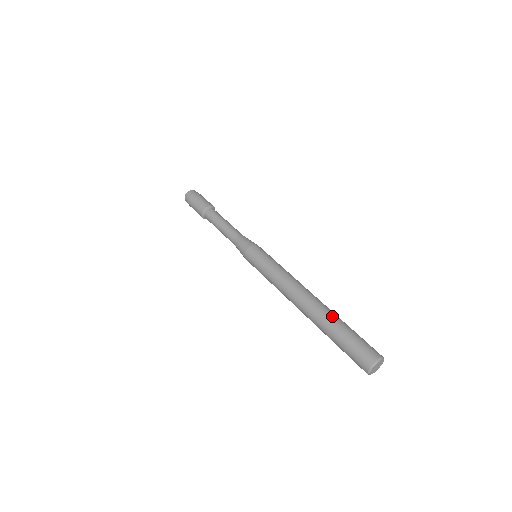
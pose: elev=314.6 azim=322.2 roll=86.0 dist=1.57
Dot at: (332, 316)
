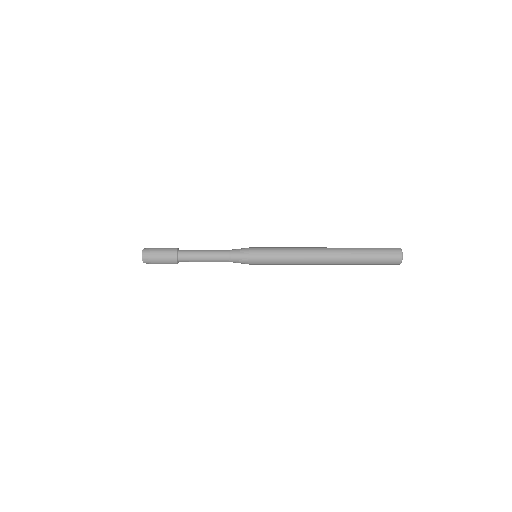
Dot at: (352, 248)
